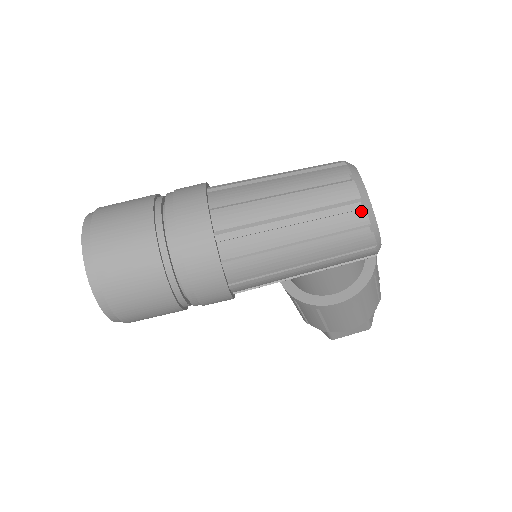
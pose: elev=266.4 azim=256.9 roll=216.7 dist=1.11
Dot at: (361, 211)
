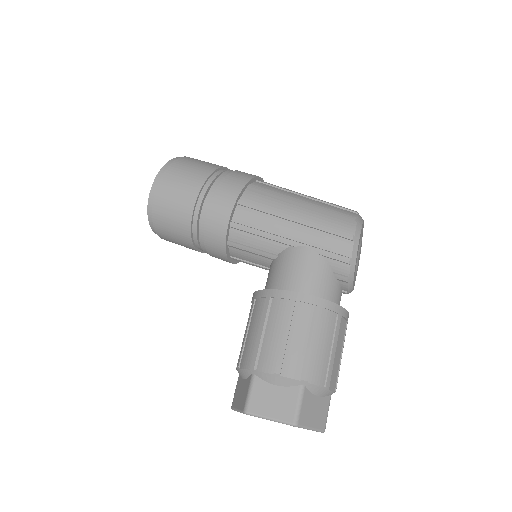
Dot at: (354, 213)
